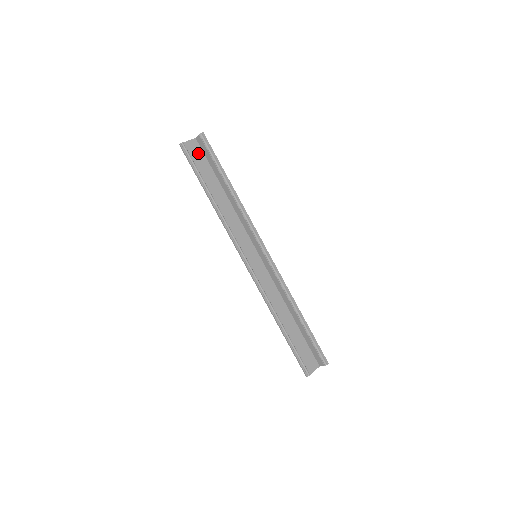
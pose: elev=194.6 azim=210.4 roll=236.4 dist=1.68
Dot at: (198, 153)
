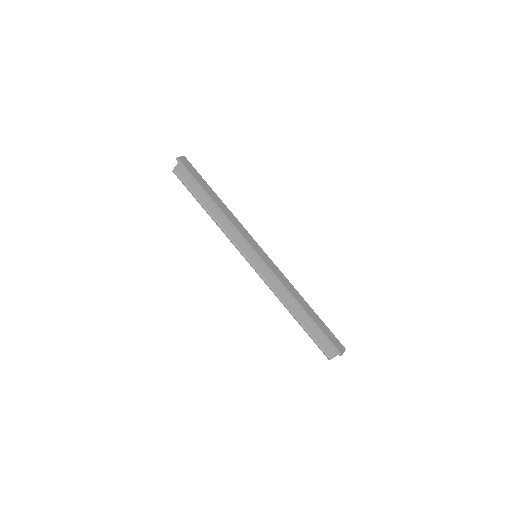
Dot at: occluded
